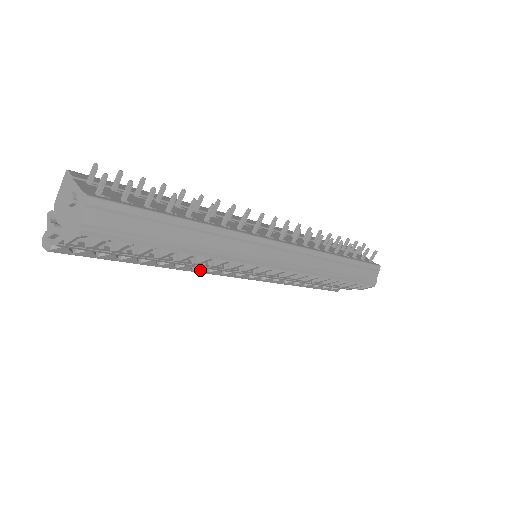
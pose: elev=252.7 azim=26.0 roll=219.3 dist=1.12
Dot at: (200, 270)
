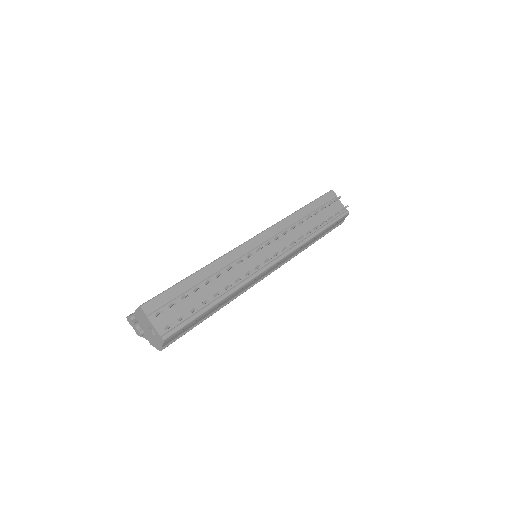
Dot at: occluded
